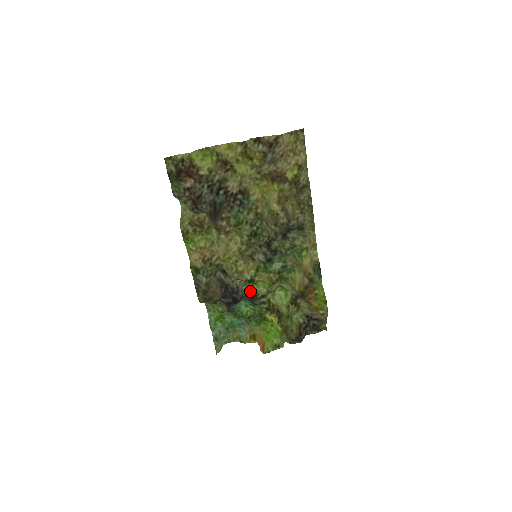
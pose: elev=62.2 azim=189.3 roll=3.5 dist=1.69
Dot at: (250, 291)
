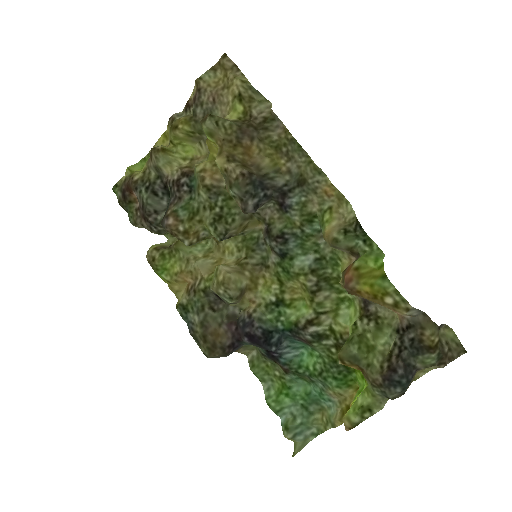
Dot at: (285, 320)
